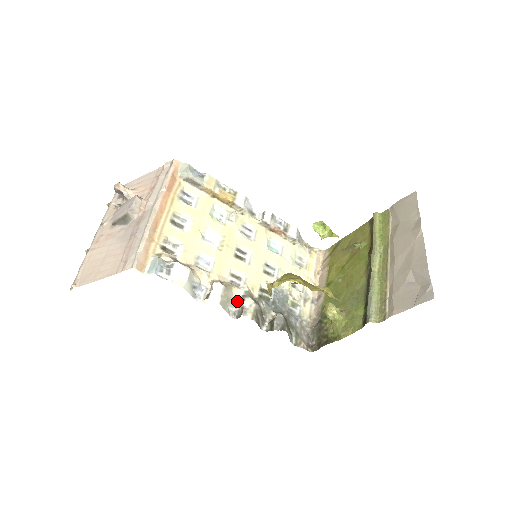
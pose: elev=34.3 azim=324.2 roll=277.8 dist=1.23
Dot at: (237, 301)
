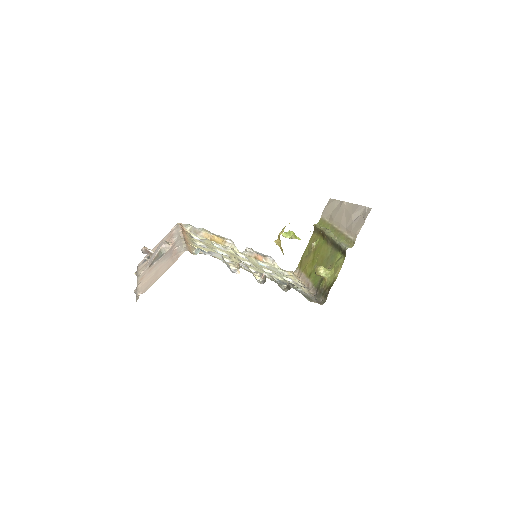
Dot at: (258, 278)
